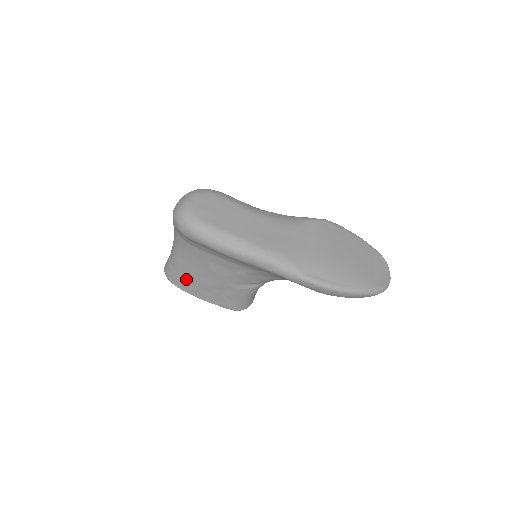
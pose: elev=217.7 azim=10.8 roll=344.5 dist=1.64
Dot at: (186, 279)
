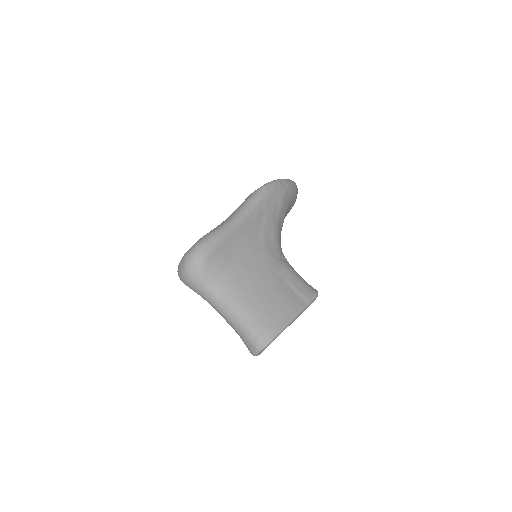
Dot at: (268, 311)
